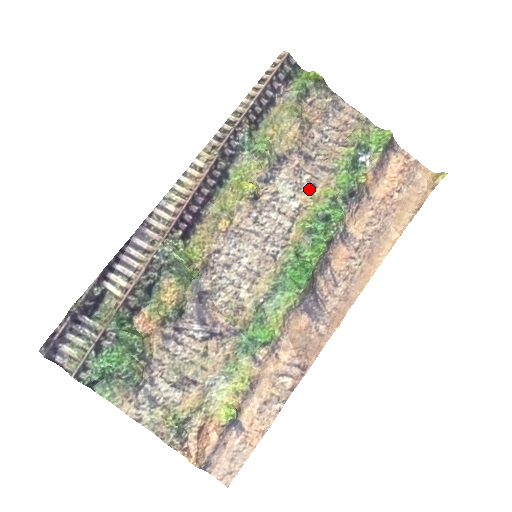
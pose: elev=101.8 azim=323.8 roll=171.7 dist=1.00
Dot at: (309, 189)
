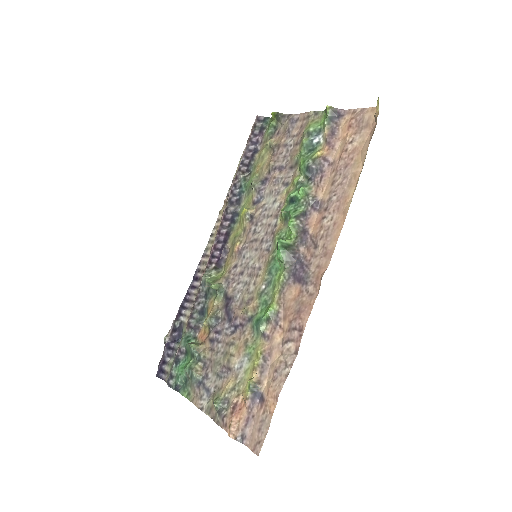
Dot at: (285, 188)
